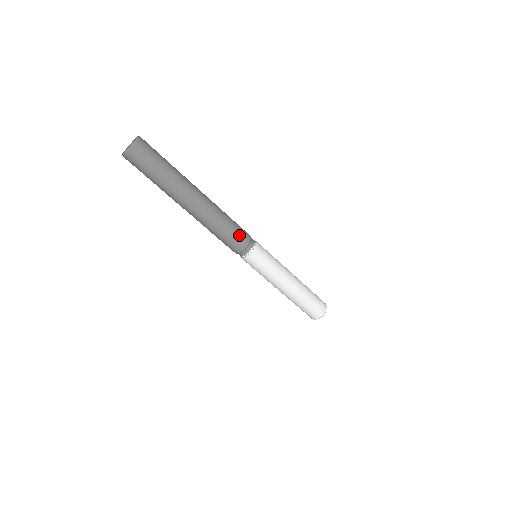
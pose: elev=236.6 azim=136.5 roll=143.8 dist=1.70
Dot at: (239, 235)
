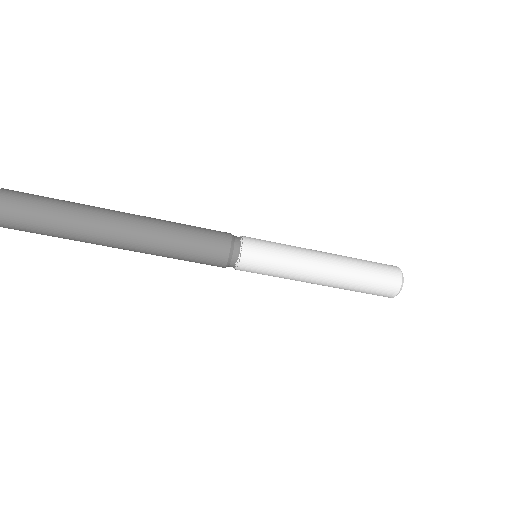
Dot at: (207, 255)
